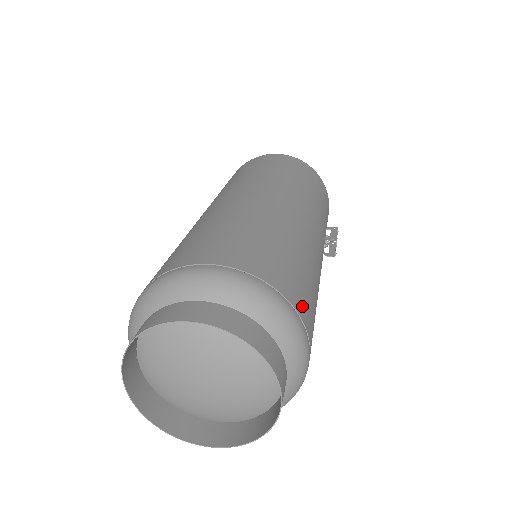
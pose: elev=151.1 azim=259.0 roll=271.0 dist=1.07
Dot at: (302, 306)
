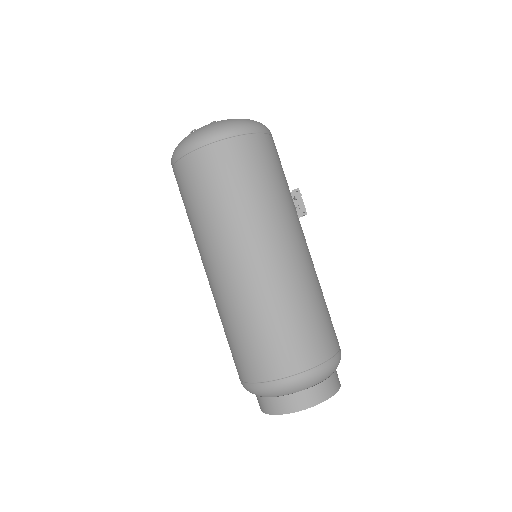
Dot at: (336, 340)
